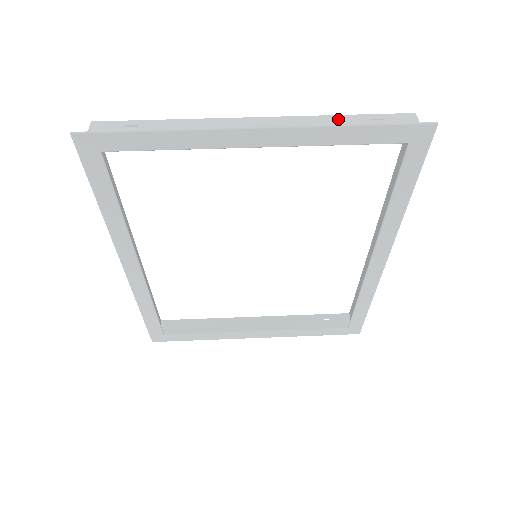
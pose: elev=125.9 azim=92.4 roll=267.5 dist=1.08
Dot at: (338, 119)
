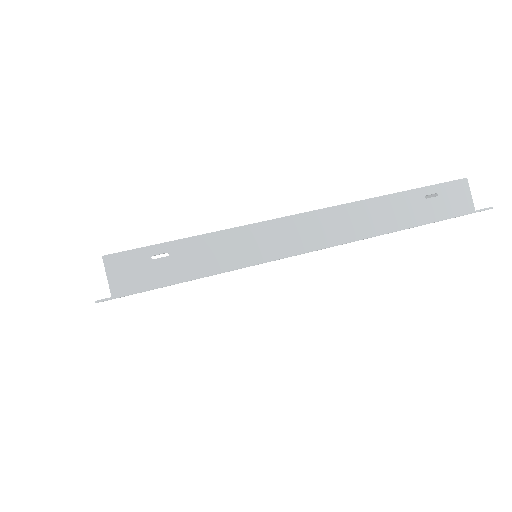
Dot at: (393, 202)
